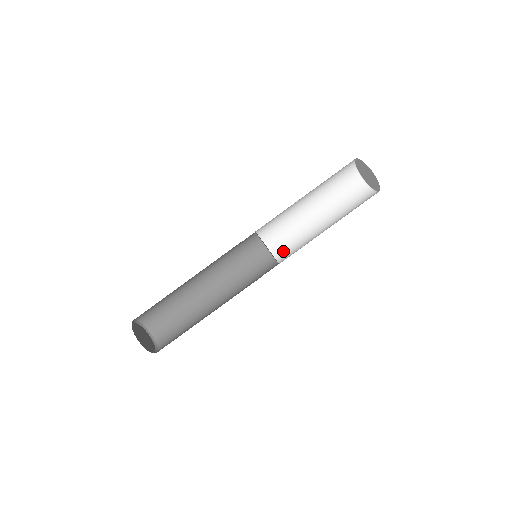
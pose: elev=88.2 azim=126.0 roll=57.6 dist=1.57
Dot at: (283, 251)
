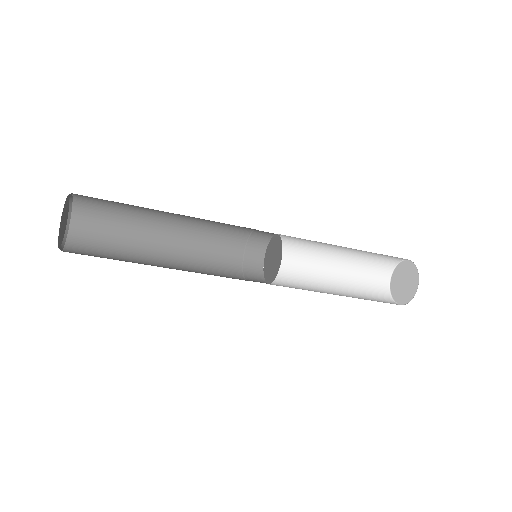
Dot at: (288, 237)
